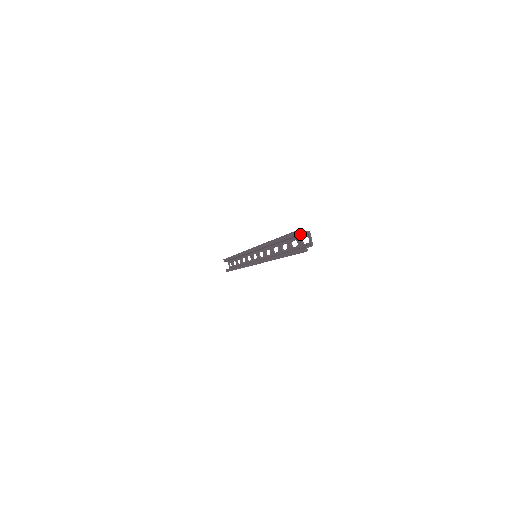
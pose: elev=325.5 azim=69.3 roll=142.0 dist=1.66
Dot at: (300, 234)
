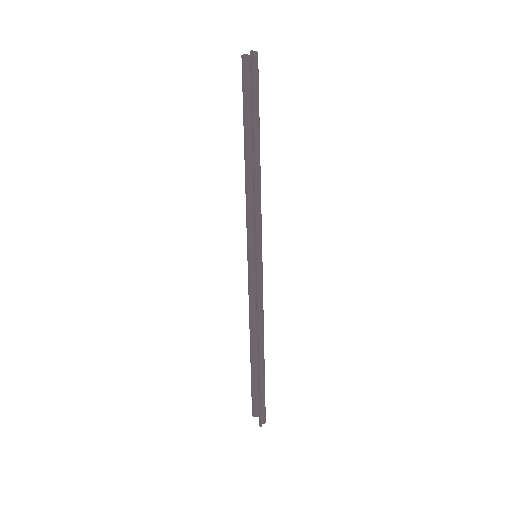
Dot at: (245, 66)
